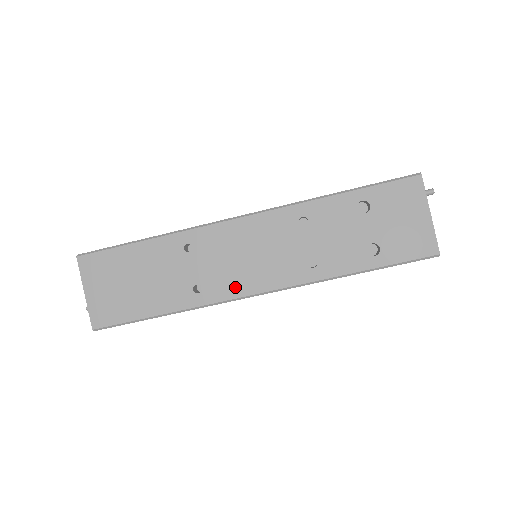
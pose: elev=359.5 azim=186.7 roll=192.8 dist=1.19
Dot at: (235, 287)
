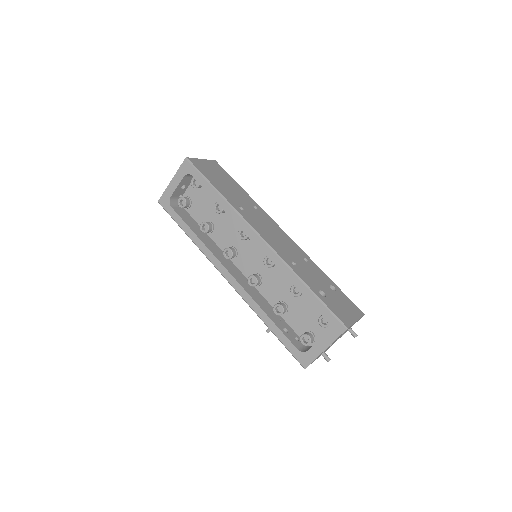
Dot at: (256, 226)
